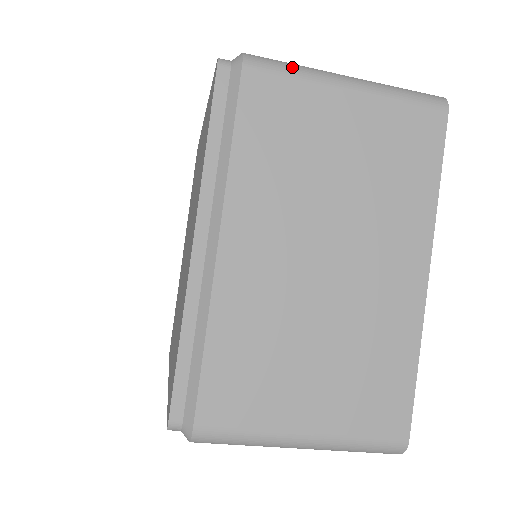
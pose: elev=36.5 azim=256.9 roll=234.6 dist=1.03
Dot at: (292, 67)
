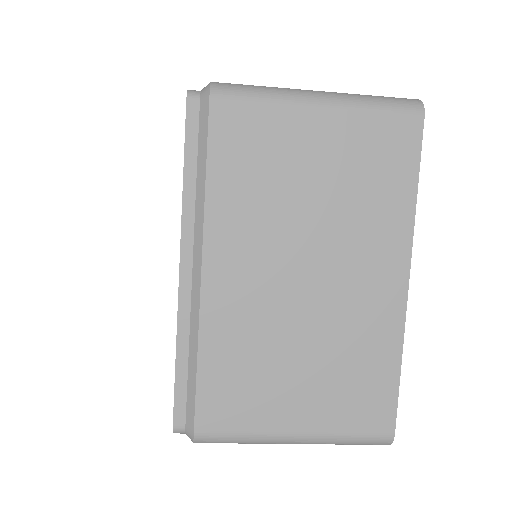
Dot at: (259, 92)
